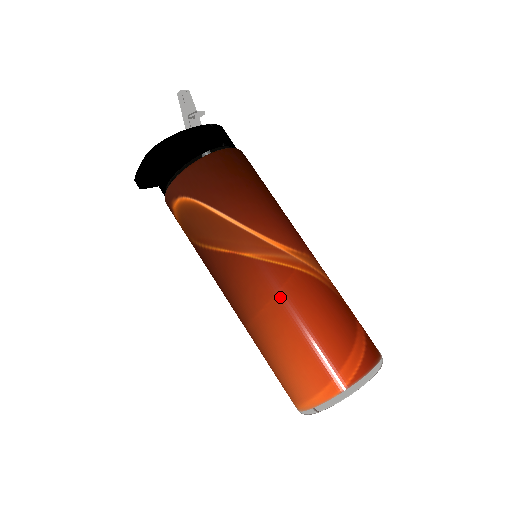
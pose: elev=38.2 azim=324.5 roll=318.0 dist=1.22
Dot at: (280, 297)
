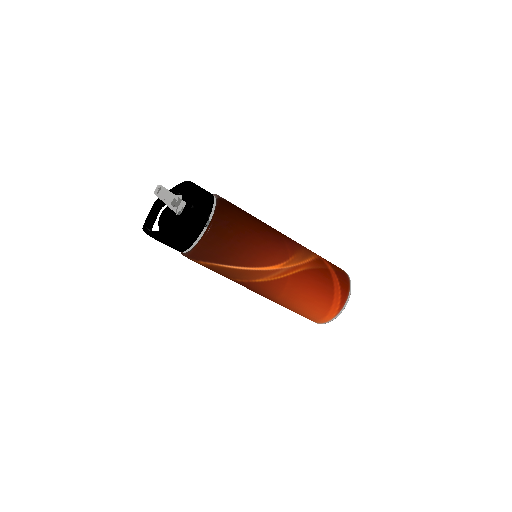
Dot at: (285, 293)
